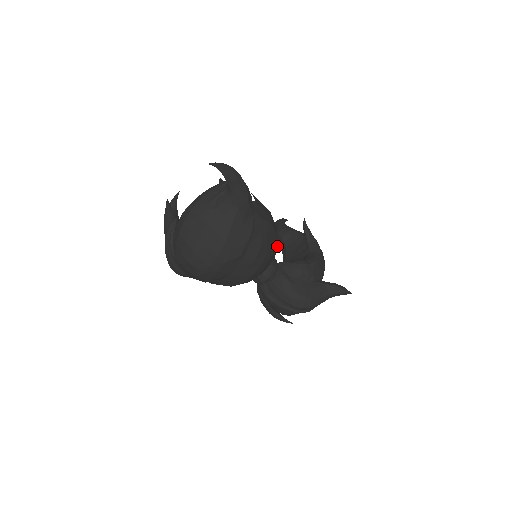
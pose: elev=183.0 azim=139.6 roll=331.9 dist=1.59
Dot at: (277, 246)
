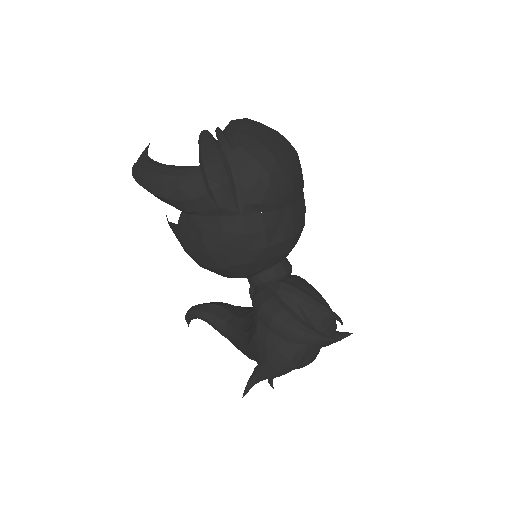
Dot at: occluded
